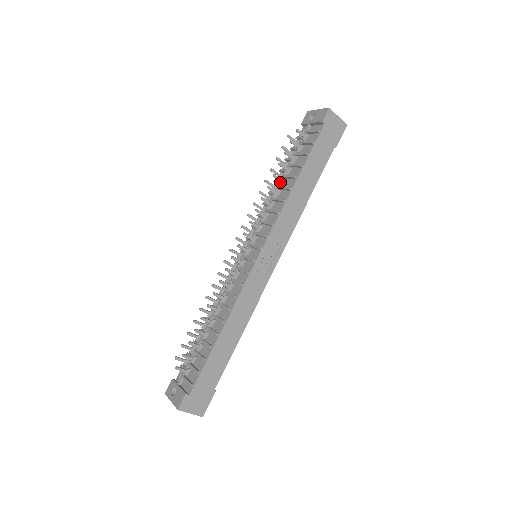
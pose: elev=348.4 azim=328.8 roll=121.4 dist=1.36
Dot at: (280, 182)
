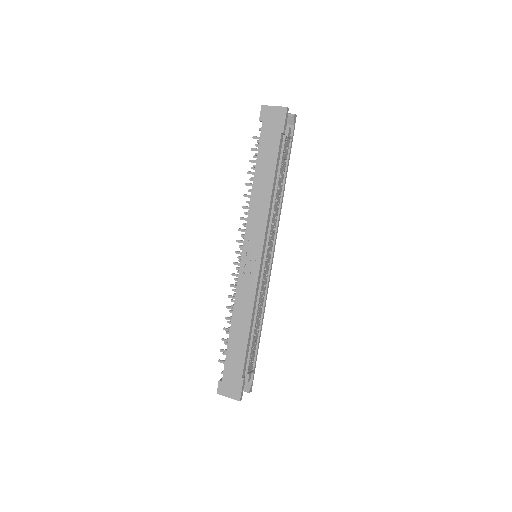
Dot at: occluded
